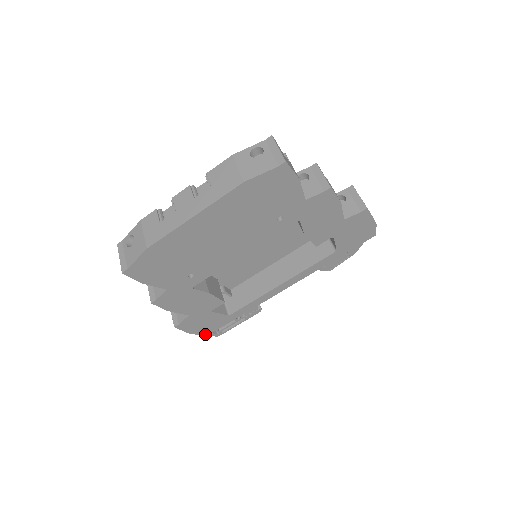
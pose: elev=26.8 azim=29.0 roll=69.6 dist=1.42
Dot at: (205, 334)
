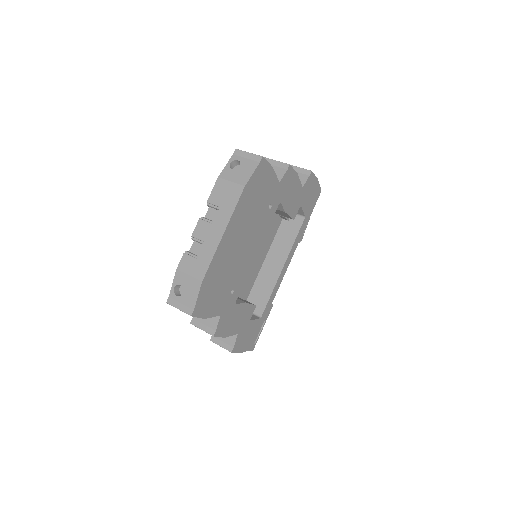
Dot at: (251, 347)
